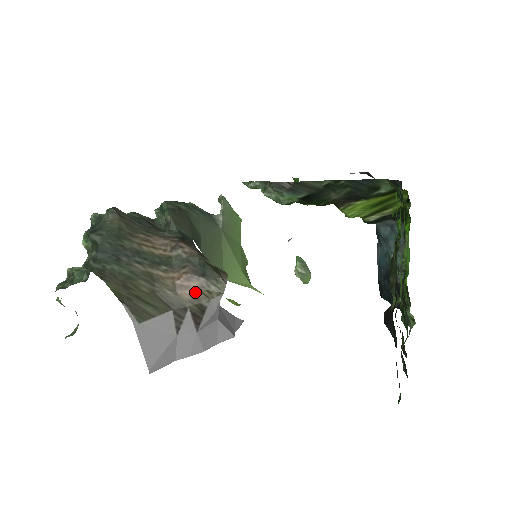
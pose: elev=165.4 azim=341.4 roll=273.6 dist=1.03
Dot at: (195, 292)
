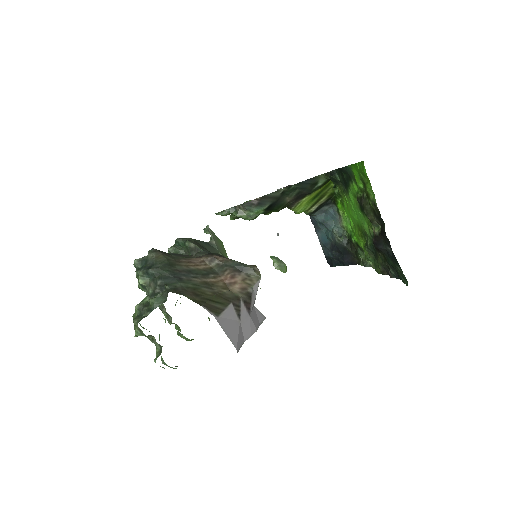
Dot at: (241, 284)
